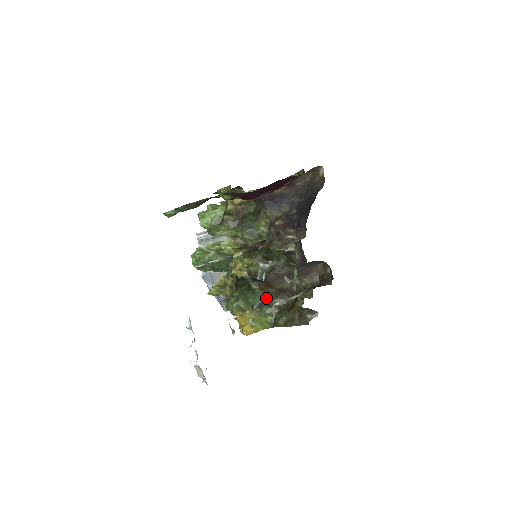
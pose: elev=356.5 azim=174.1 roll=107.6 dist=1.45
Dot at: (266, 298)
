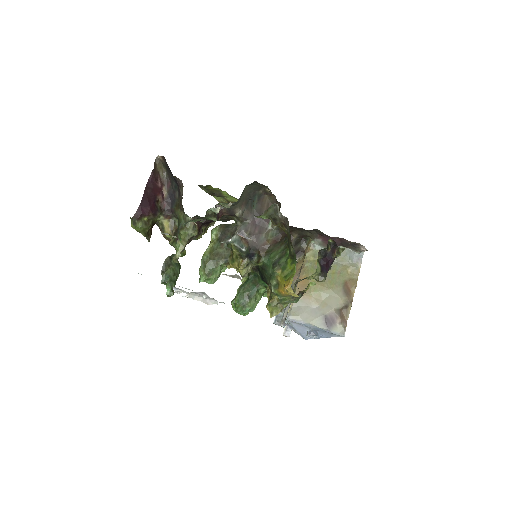
Dot at: (273, 256)
